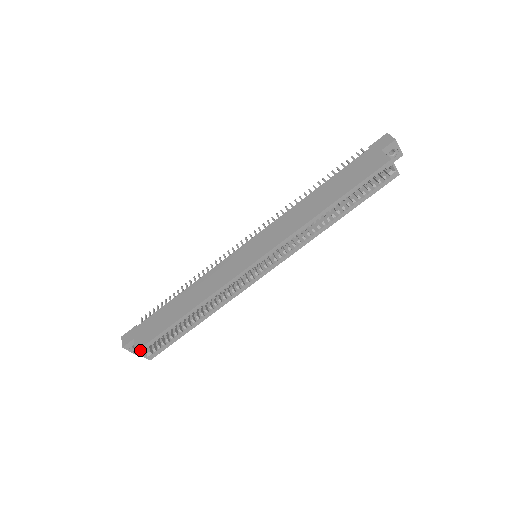
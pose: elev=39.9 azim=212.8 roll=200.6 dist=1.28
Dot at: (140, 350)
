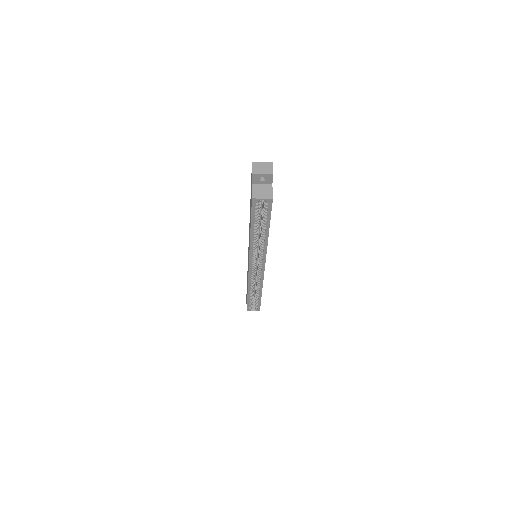
Dot at: (248, 310)
